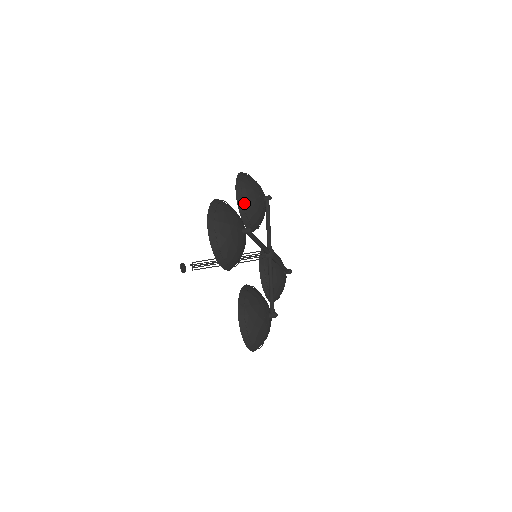
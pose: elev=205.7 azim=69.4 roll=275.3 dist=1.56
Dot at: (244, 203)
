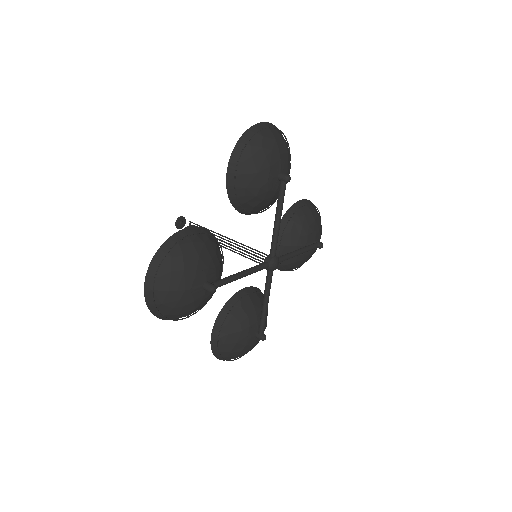
Dot at: (239, 196)
